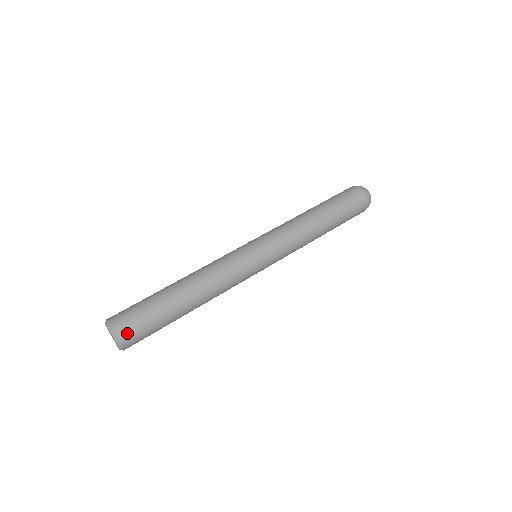
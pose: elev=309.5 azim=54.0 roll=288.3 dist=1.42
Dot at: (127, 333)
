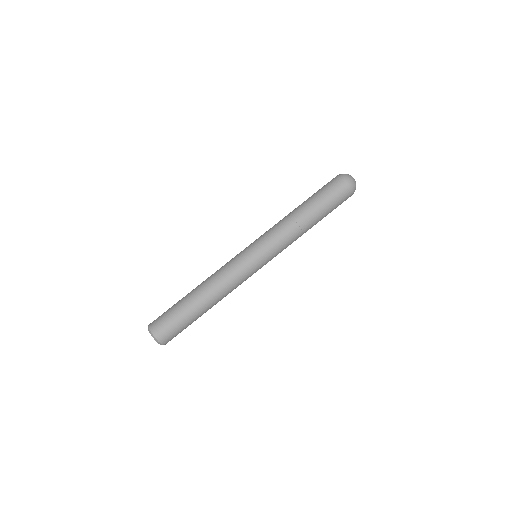
Dot at: occluded
